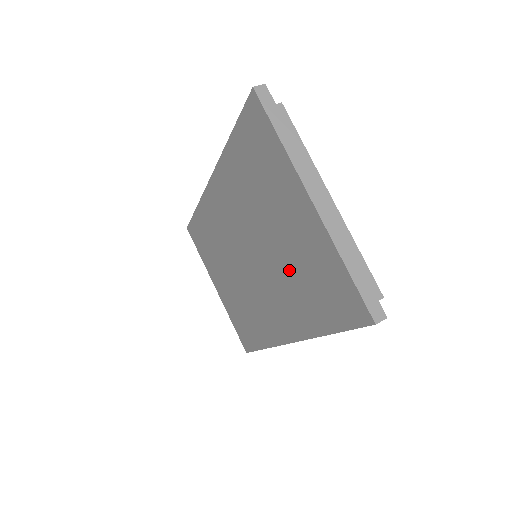
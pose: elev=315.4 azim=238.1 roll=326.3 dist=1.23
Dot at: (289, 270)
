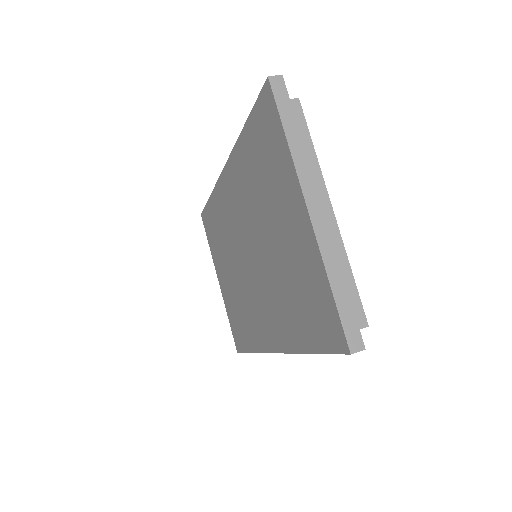
Dot at: (280, 277)
